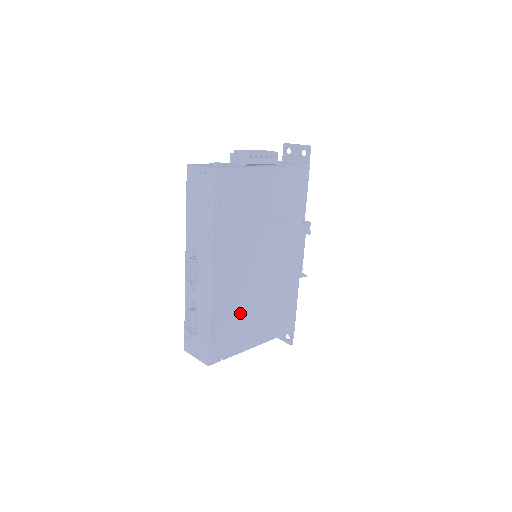
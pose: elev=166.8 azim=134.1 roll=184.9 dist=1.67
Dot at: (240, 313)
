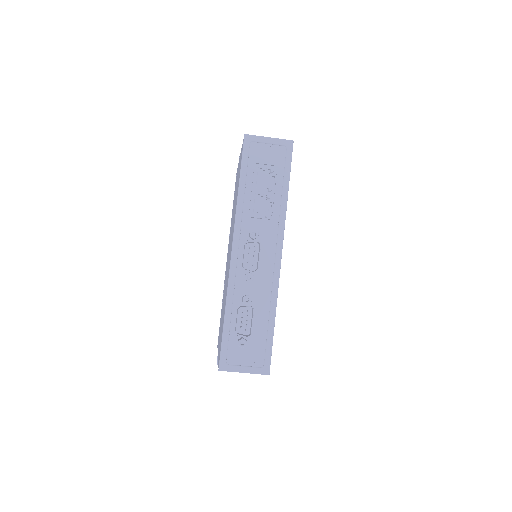
Dot at: occluded
